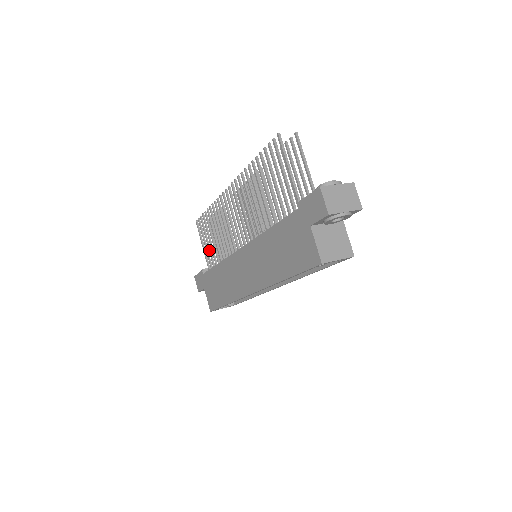
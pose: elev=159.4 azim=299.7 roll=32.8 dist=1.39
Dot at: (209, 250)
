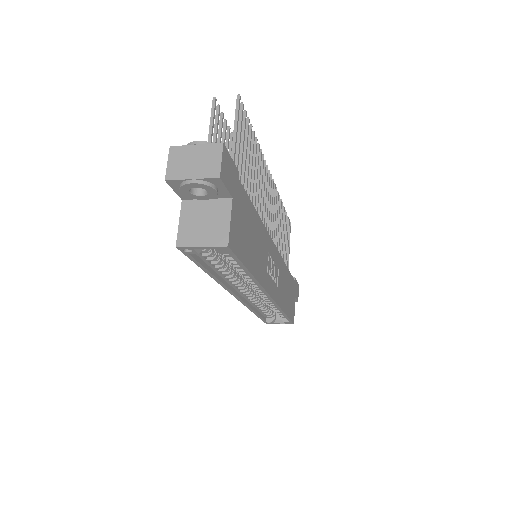
Dot at: occluded
